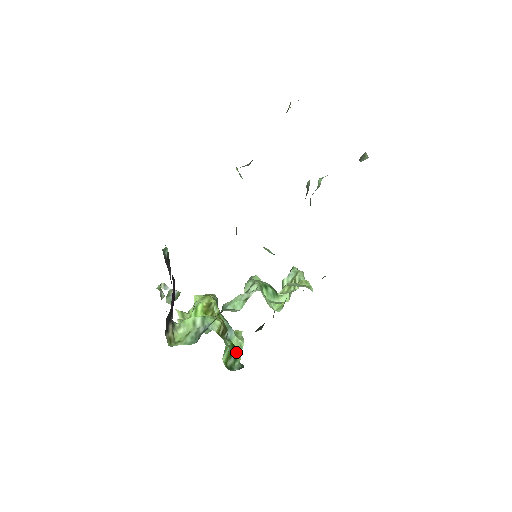
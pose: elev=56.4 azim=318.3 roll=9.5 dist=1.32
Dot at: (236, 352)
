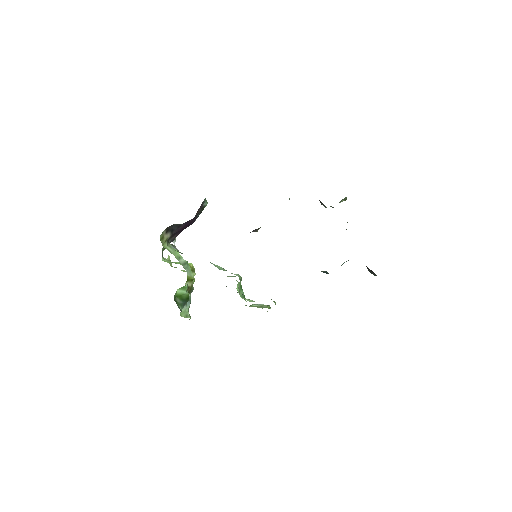
Dot at: (184, 307)
